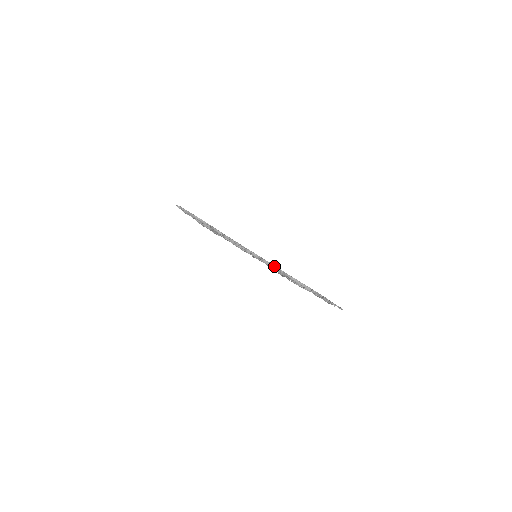
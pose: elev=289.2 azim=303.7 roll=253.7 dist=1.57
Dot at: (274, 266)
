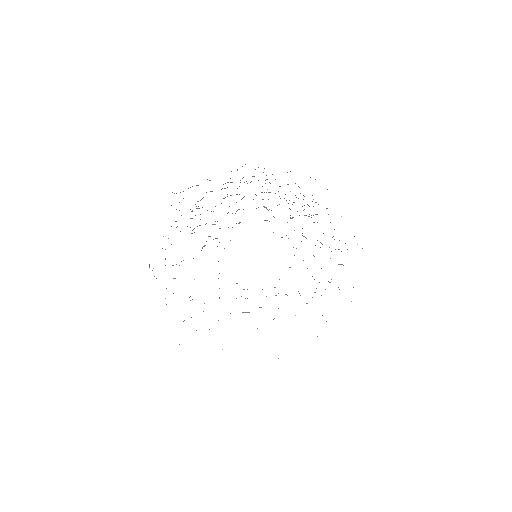
Dot at: occluded
